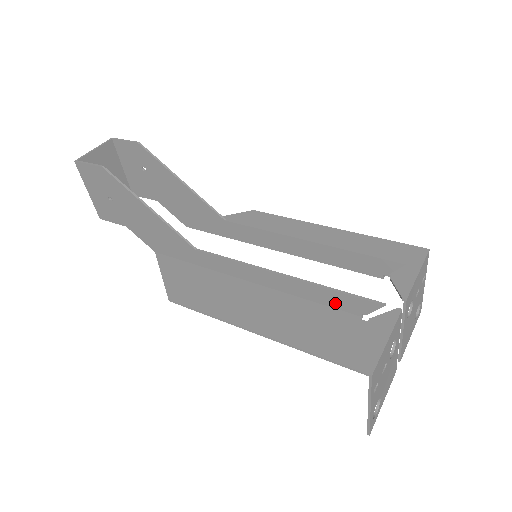
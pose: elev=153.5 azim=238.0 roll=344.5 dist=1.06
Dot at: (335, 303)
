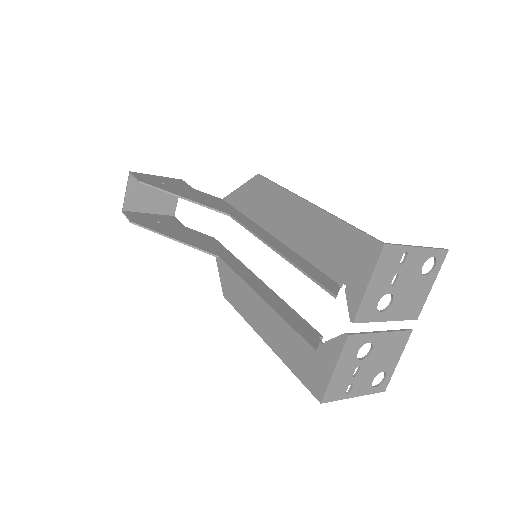
Dot at: (300, 325)
